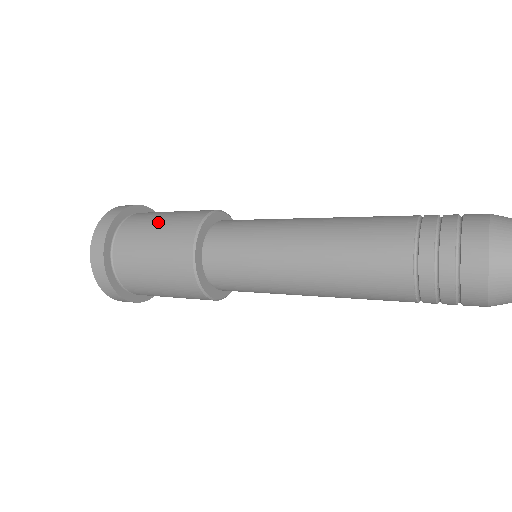
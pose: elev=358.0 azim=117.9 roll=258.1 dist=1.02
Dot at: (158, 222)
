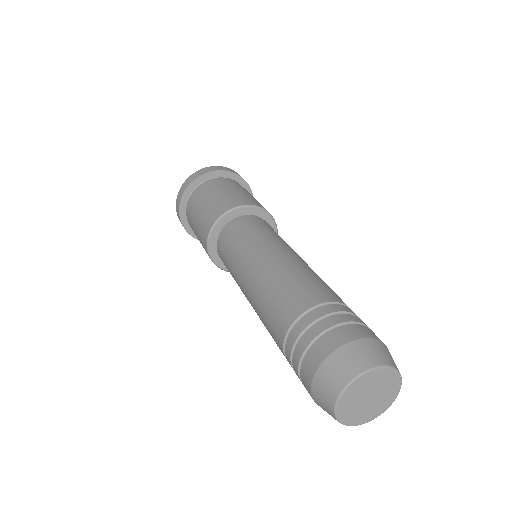
Dot at: (210, 197)
